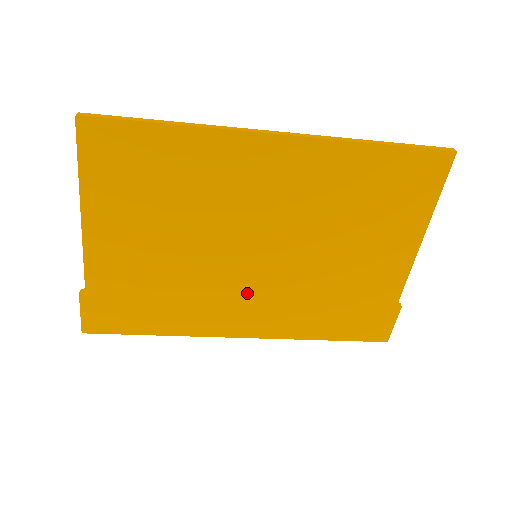
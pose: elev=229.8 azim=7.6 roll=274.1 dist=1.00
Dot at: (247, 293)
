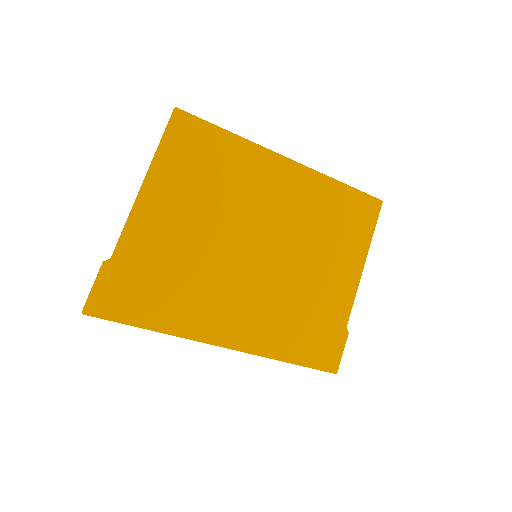
Dot at: (242, 293)
